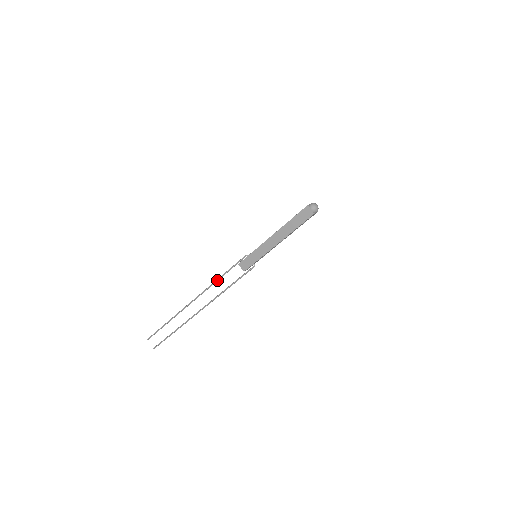
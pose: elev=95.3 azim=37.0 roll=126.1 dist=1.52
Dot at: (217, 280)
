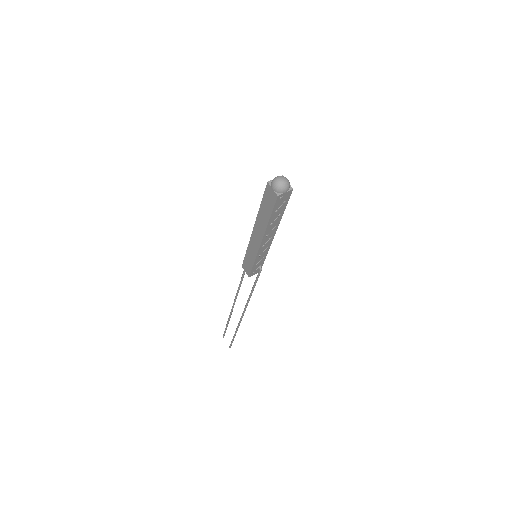
Dot at: (240, 282)
